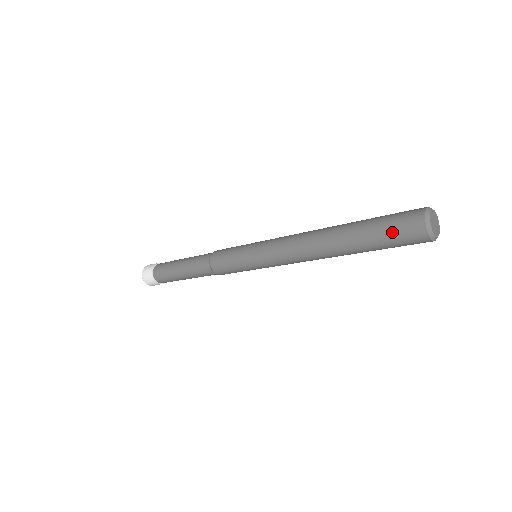
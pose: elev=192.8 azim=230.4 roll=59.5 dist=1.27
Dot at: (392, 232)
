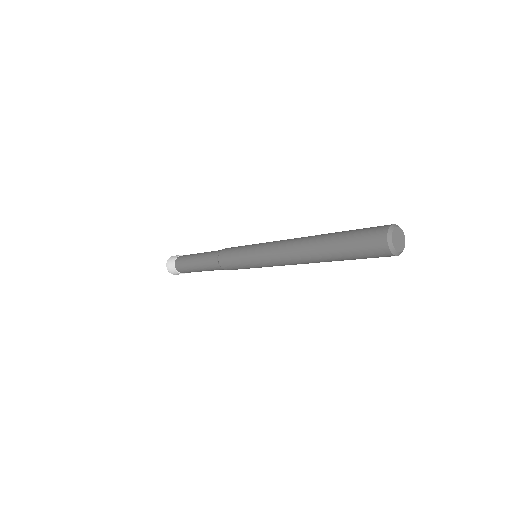
Dot at: (366, 257)
